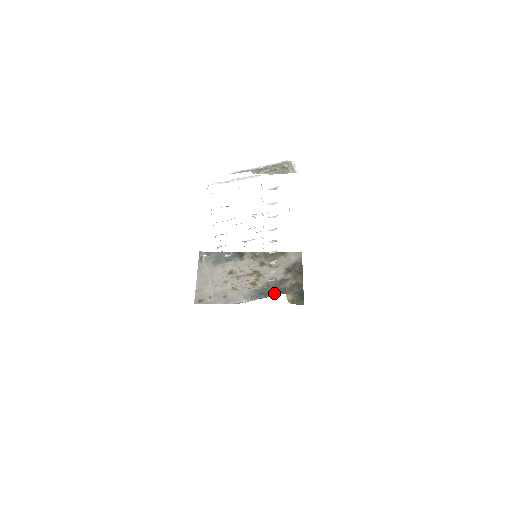
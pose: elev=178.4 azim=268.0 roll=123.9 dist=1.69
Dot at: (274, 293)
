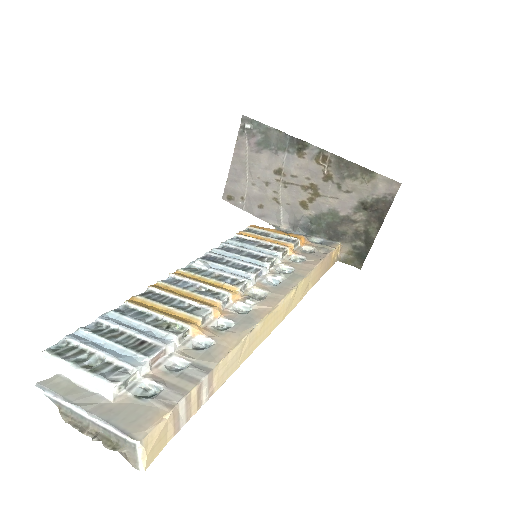
Dot at: (326, 234)
